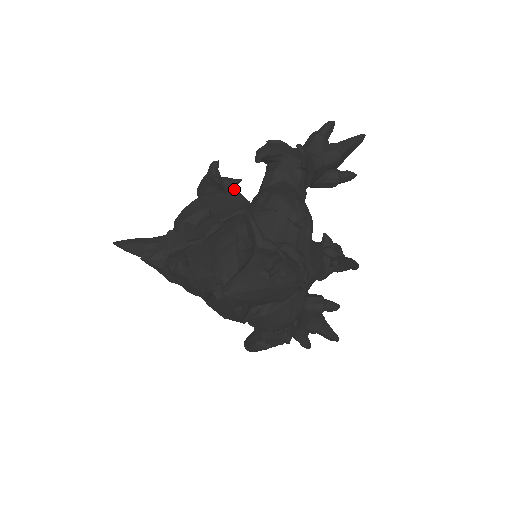
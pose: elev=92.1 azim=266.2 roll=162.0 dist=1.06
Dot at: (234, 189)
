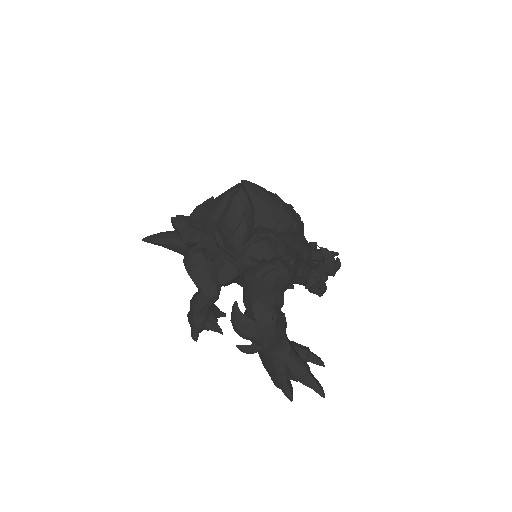
Dot at: occluded
